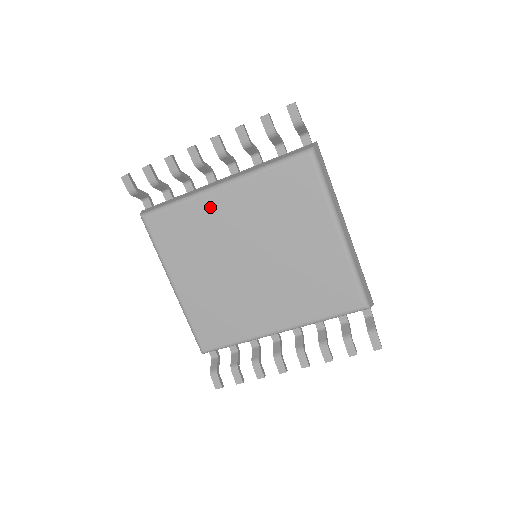
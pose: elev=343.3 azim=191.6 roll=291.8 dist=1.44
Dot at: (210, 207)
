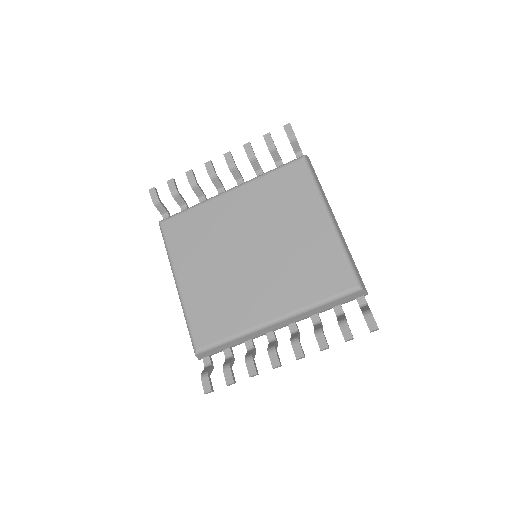
Dot at: (218, 208)
